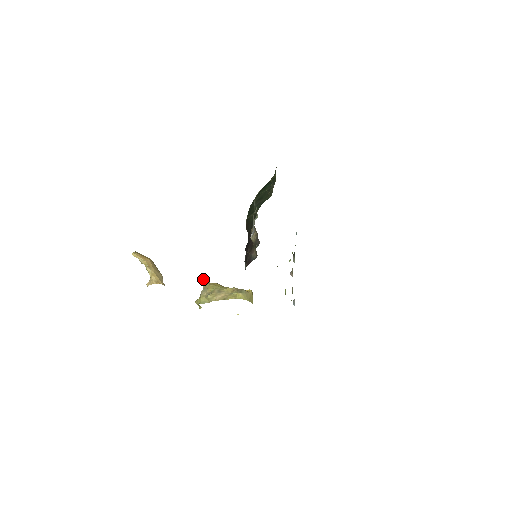
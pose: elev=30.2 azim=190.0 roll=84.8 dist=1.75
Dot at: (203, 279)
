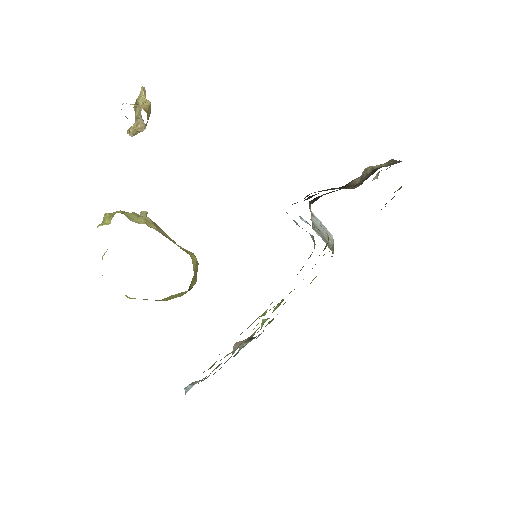
Dot at: occluded
